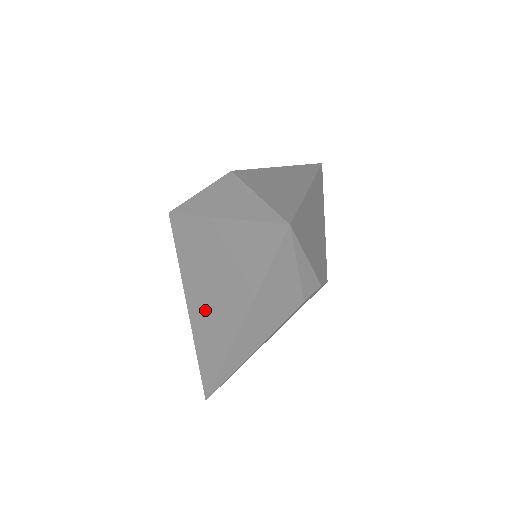
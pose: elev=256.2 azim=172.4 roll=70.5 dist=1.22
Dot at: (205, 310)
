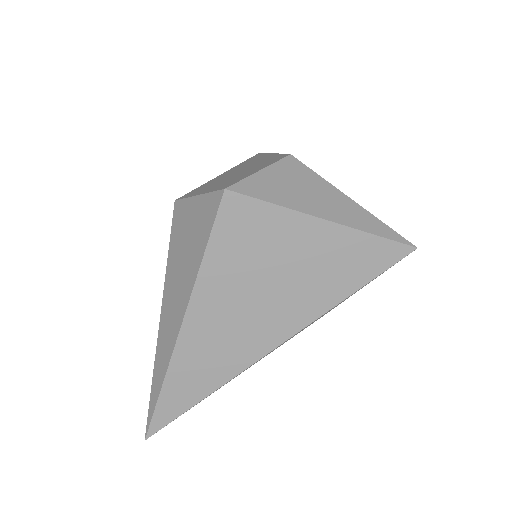
Dot at: (221, 324)
